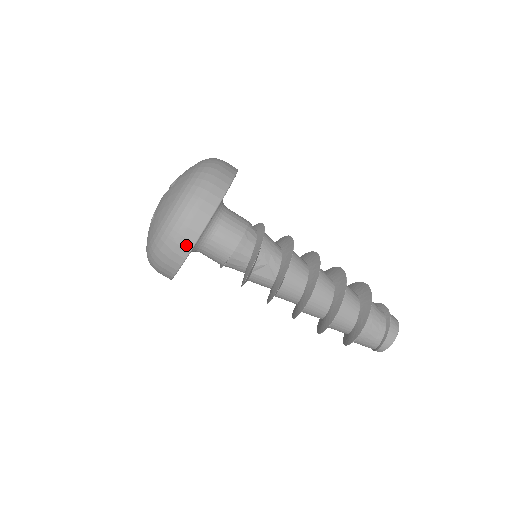
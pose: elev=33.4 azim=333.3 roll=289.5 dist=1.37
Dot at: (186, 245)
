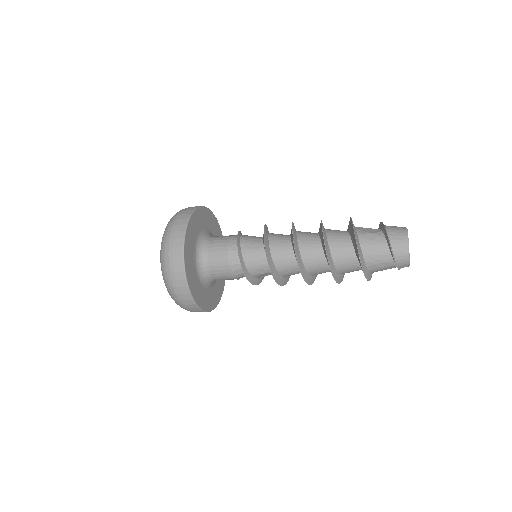
Dot at: occluded
